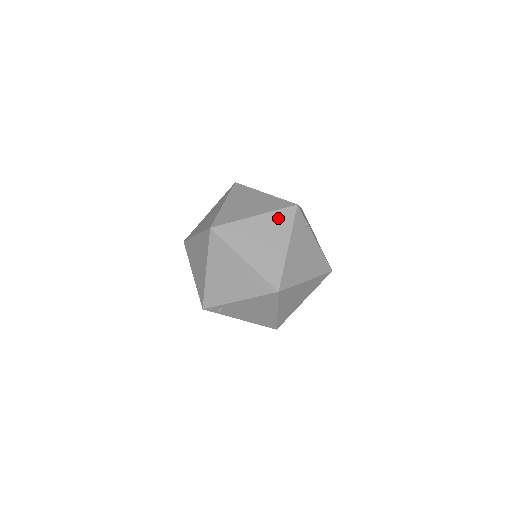
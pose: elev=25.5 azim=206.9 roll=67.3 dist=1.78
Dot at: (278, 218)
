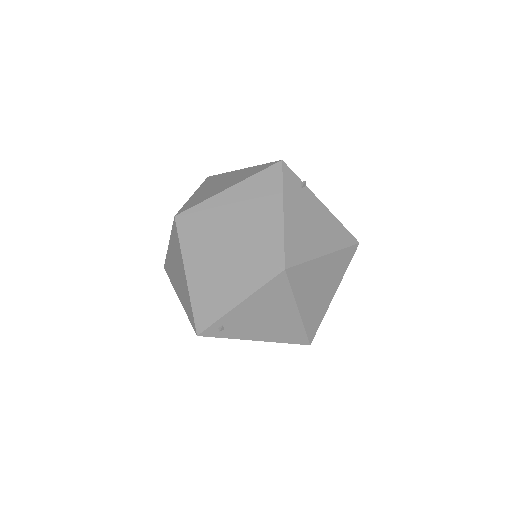
Dot at: (261, 182)
